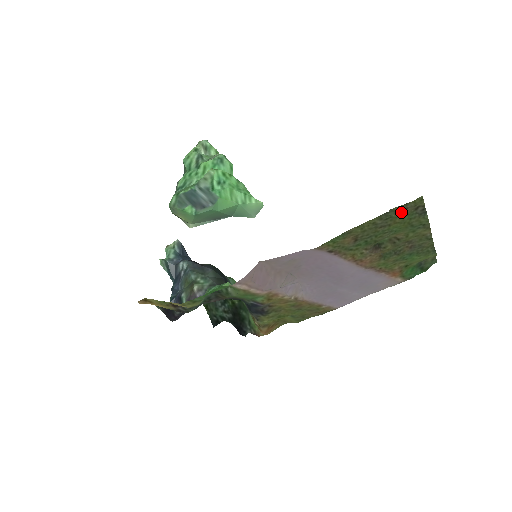
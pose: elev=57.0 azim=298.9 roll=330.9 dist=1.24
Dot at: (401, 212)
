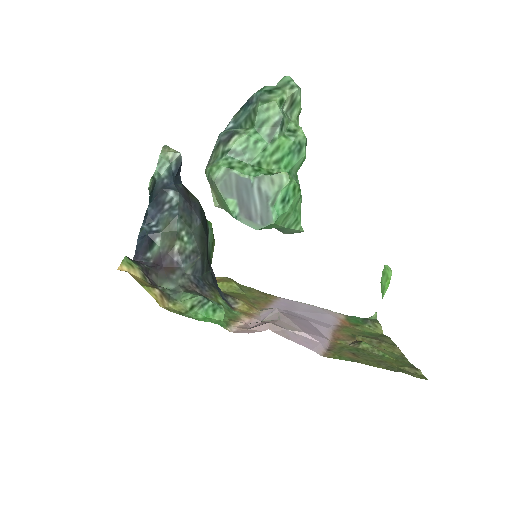
Dot at: (403, 370)
